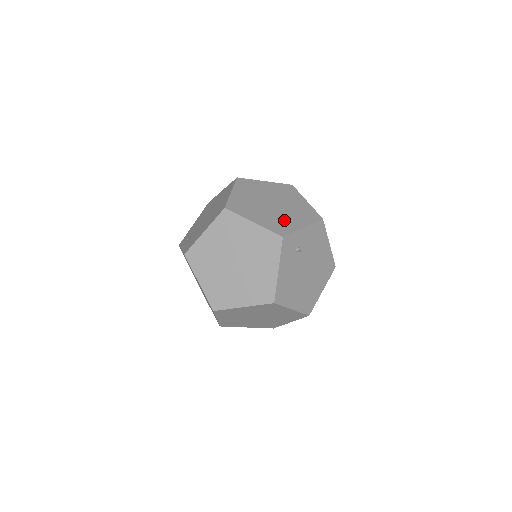
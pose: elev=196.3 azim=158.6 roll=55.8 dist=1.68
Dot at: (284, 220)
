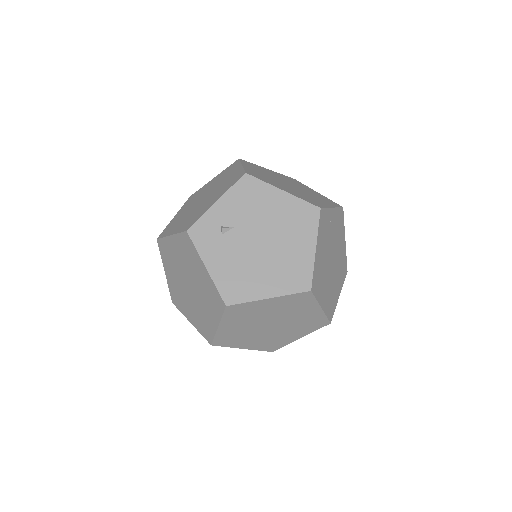
Dot at: (201, 209)
